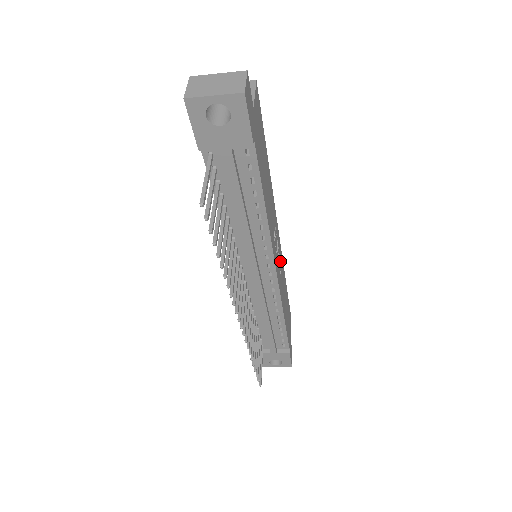
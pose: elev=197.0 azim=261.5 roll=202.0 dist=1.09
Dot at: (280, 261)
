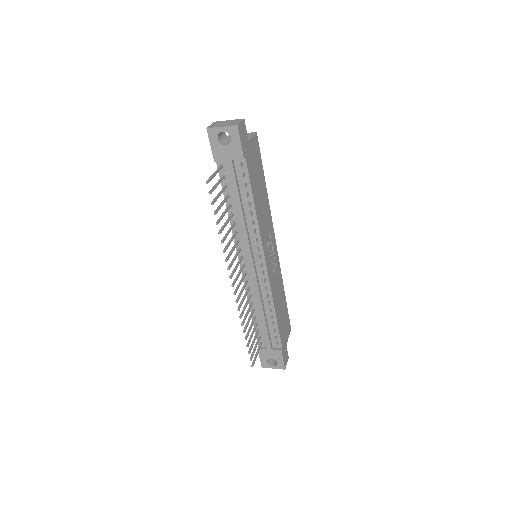
Dot at: (276, 267)
